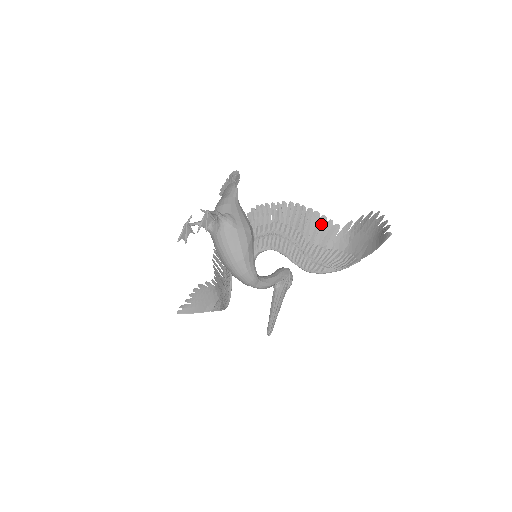
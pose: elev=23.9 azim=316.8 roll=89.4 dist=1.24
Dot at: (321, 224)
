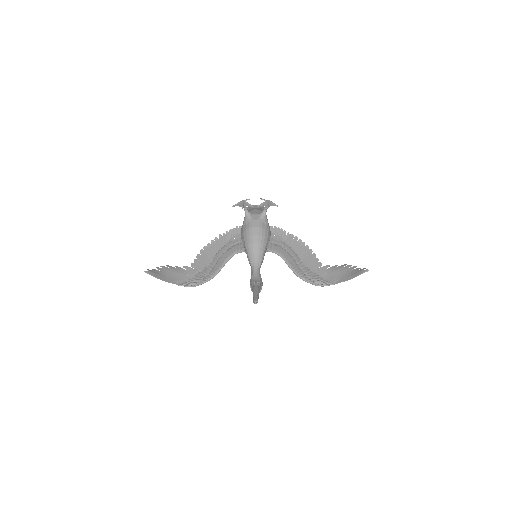
Dot at: (312, 257)
